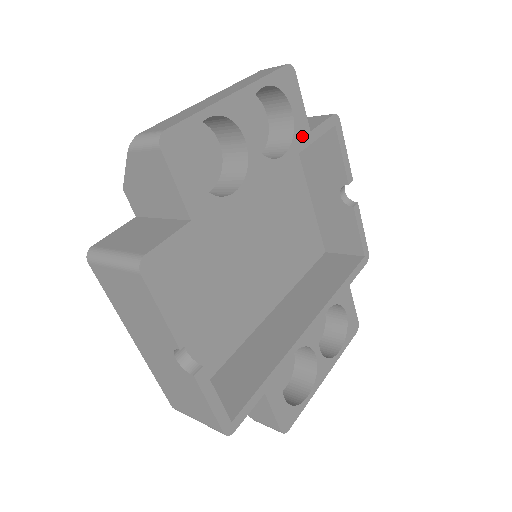
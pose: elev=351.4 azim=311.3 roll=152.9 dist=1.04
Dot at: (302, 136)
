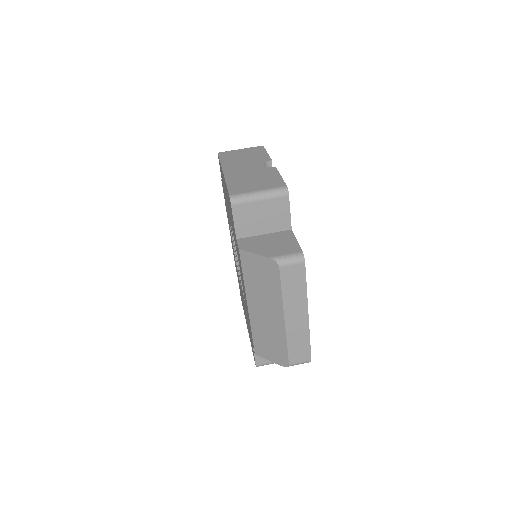
Dot at: occluded
